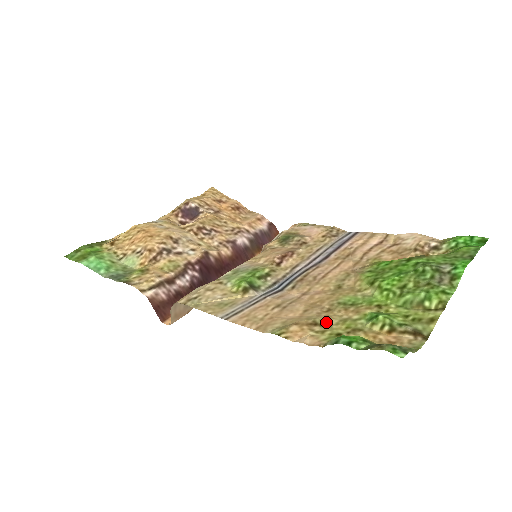
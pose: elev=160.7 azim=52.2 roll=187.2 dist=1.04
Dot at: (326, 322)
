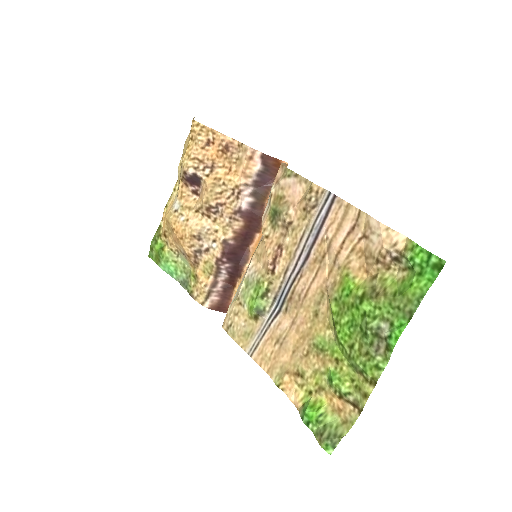
Dot at: (304, 373)
